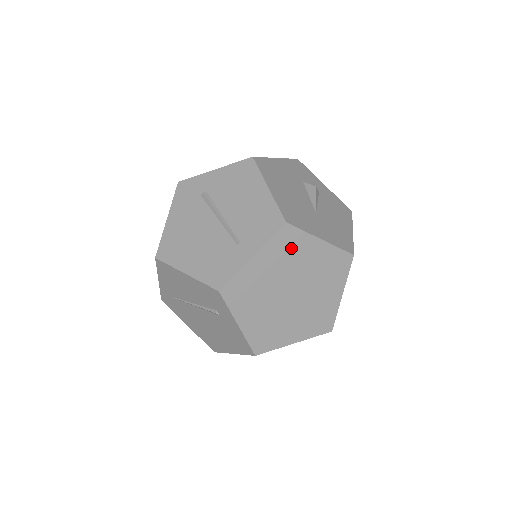
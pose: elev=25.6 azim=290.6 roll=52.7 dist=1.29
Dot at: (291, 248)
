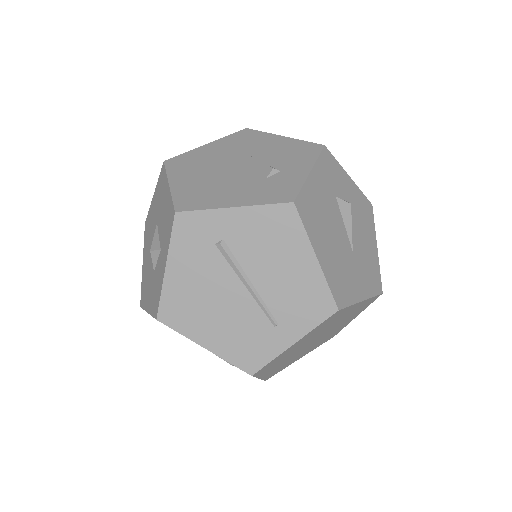
Dot at: (332, 320)
